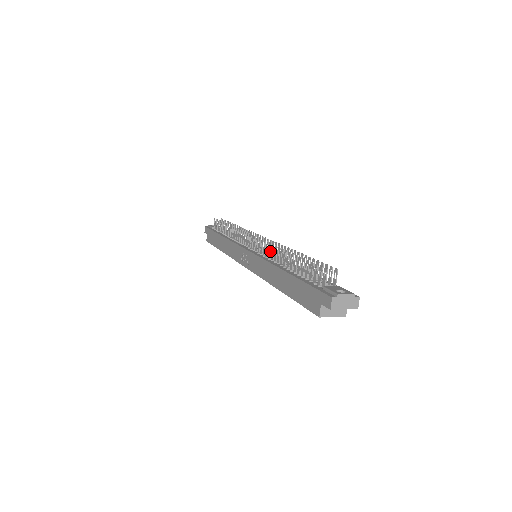
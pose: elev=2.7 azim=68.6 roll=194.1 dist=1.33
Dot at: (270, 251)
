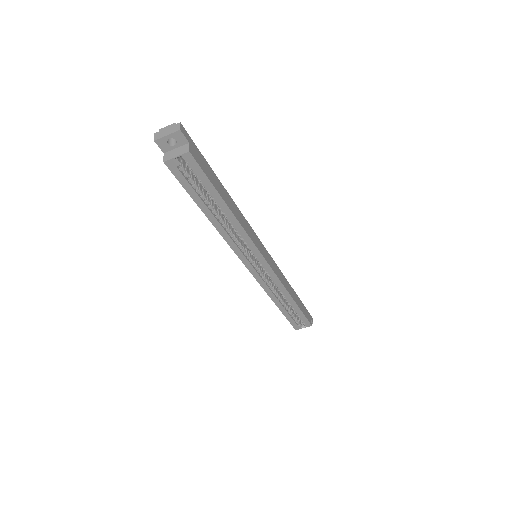
Dot at: occluded
